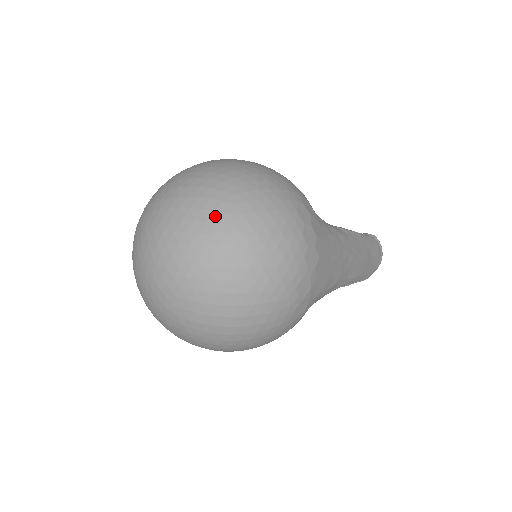
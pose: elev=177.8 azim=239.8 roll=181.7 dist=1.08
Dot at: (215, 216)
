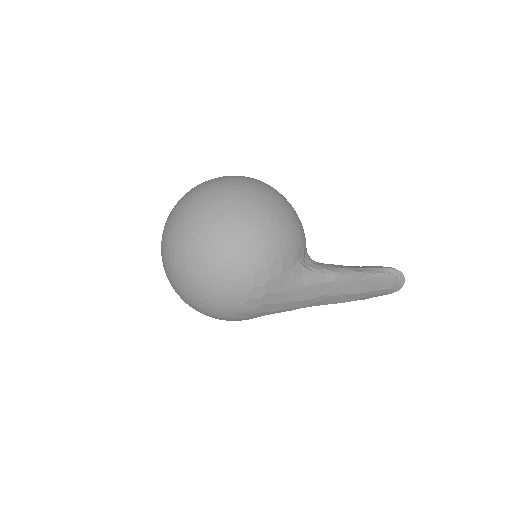
Dot at: (191, 254)
